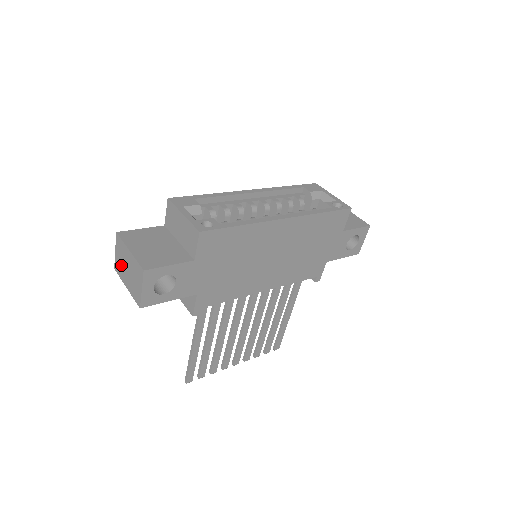
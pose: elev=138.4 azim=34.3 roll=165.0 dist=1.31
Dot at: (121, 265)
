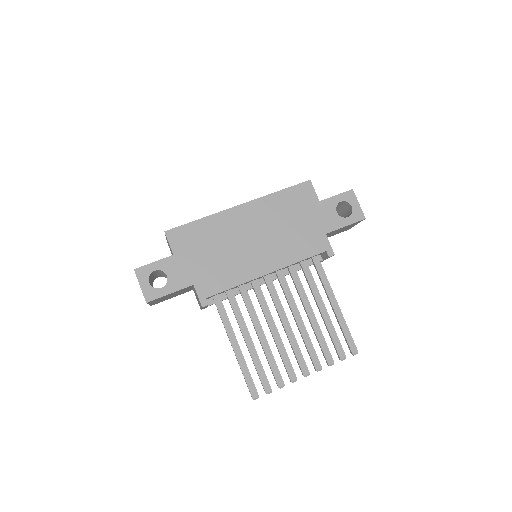
Dot at: occluded
